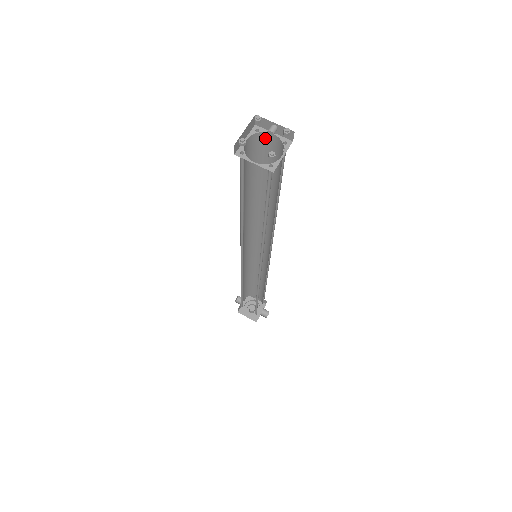
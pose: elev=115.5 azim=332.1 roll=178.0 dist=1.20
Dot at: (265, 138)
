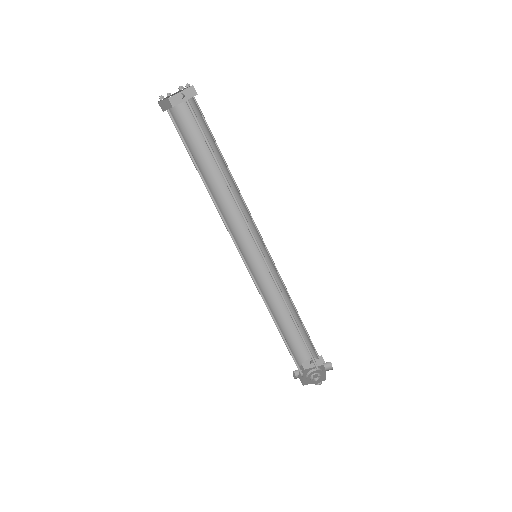
Dot at: (183, 110)
